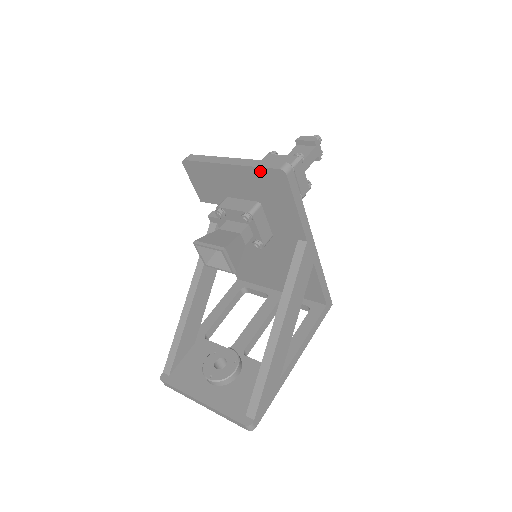
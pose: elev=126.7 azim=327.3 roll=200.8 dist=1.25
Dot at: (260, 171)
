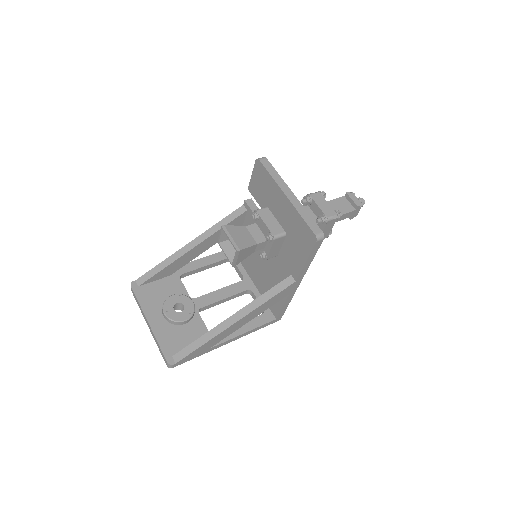
Dot at: (302, 221)
